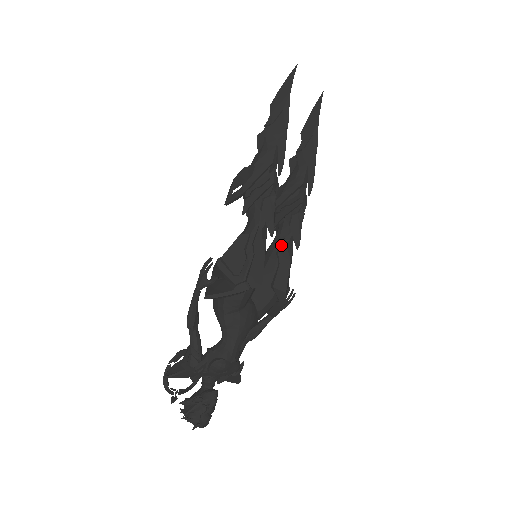
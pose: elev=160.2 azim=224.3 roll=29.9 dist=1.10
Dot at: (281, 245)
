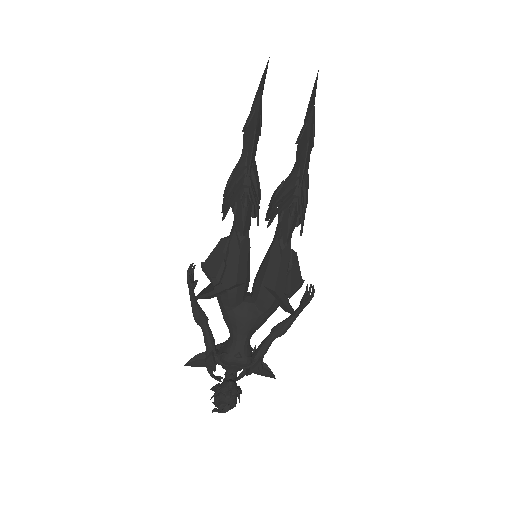
Dot at: (273, 243)
